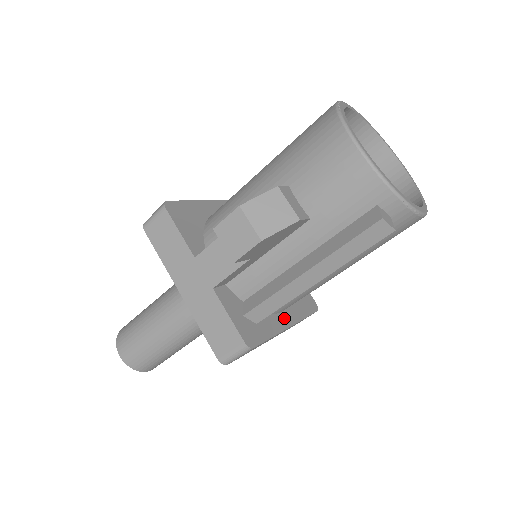
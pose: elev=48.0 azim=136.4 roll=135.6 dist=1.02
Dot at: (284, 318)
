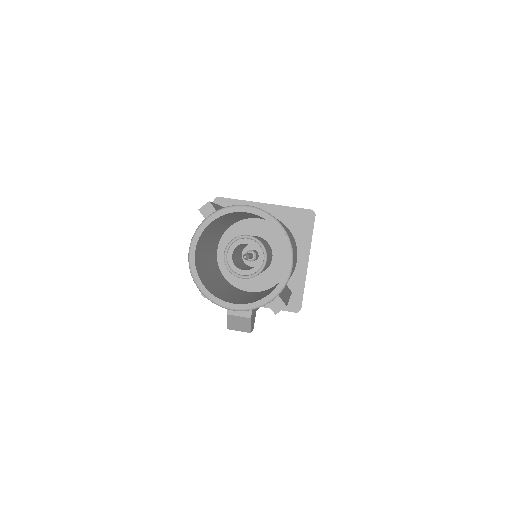
Dot at: (301, 262)
